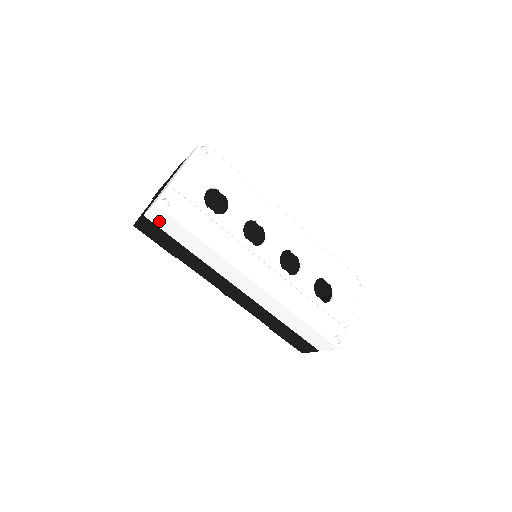
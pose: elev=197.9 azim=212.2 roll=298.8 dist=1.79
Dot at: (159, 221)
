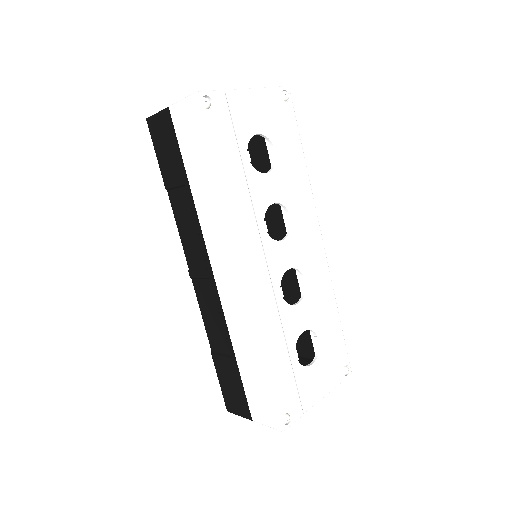
Dot at: (182, 123)
